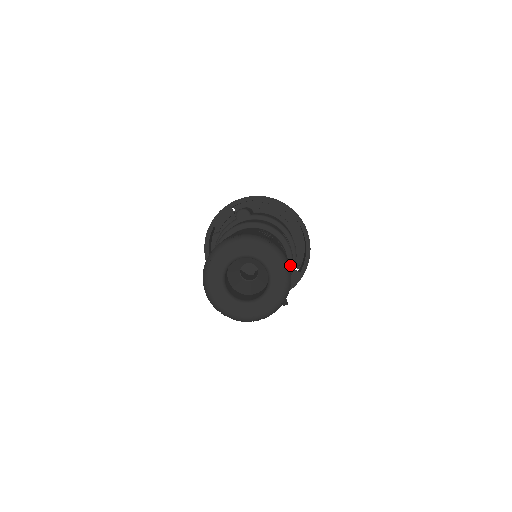
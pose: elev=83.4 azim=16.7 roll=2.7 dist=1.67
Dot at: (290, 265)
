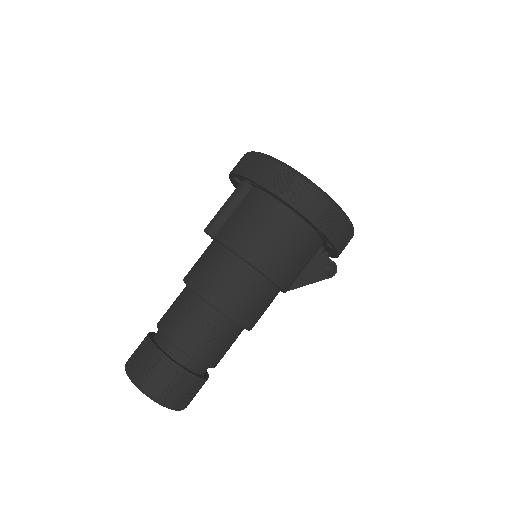
Dot at: (237, 324)
